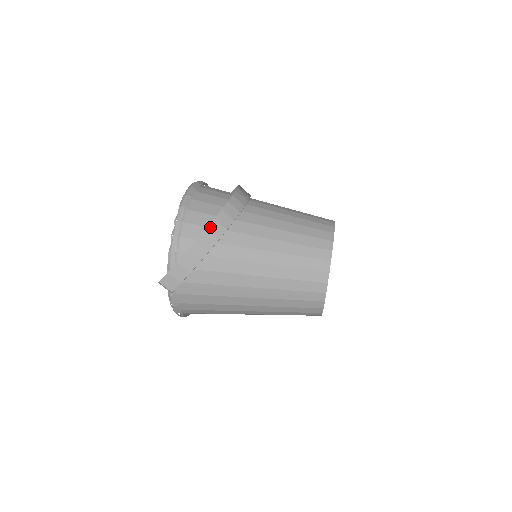
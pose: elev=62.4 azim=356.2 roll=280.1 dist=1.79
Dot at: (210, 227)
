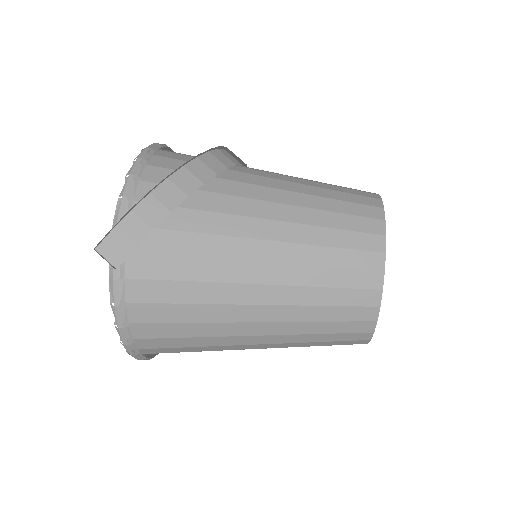
Dot at: (190, 165)
